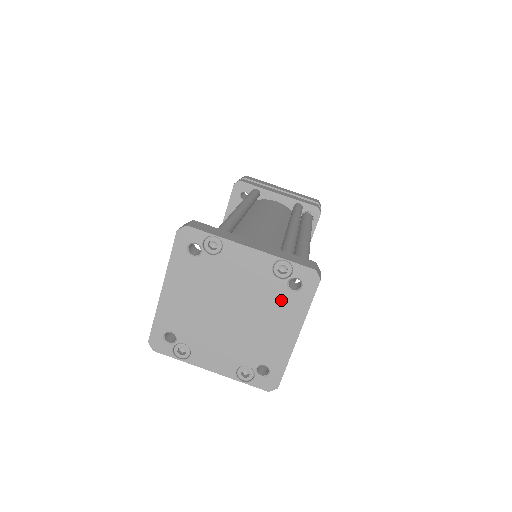
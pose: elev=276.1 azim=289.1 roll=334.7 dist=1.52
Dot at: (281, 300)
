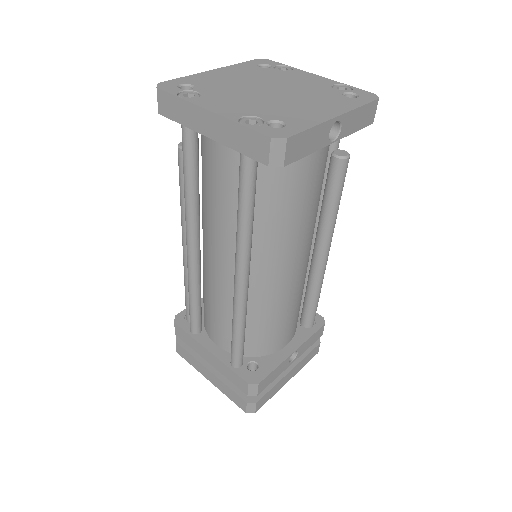
Dot at: (331, 97)
